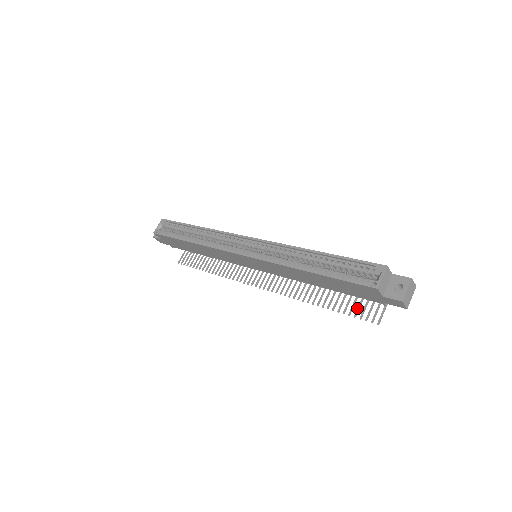
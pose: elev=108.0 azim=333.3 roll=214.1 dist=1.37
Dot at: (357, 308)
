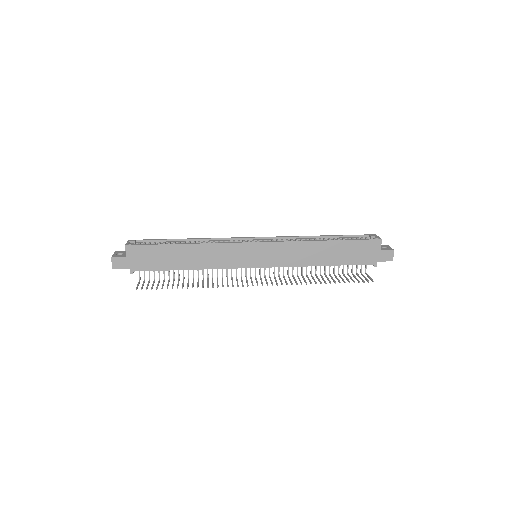
Dot at: (352, 279)
